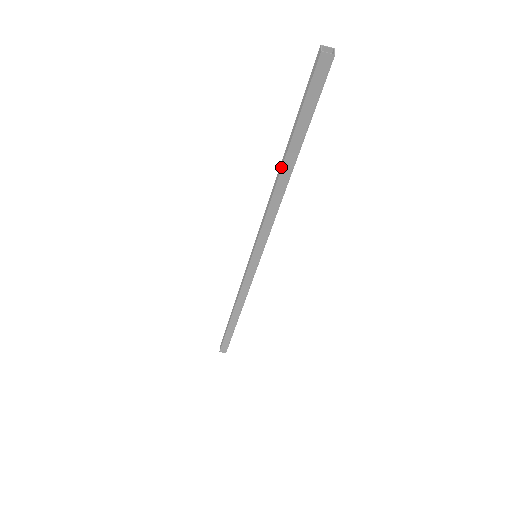
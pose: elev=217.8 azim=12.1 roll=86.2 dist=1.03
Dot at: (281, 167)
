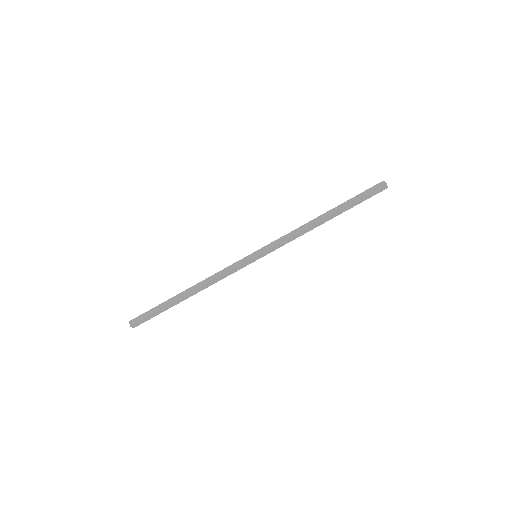
Dot at: (325, 213)
